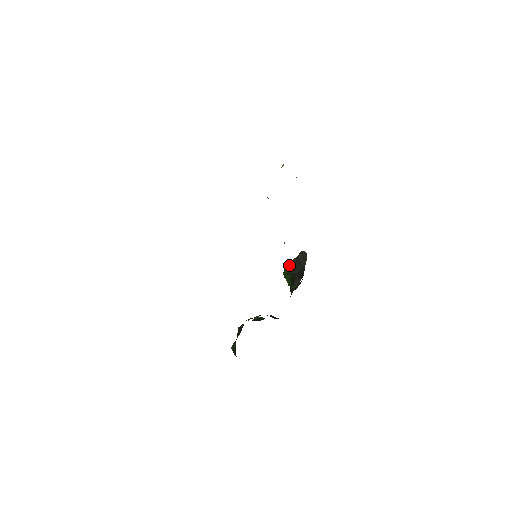
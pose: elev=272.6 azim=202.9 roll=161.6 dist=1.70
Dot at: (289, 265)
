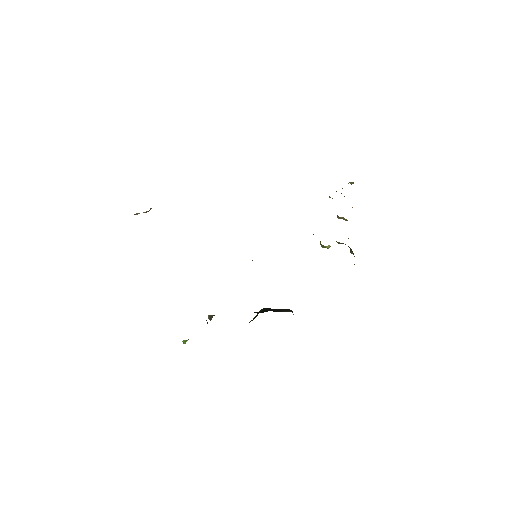
Dot at: (269, 308)
